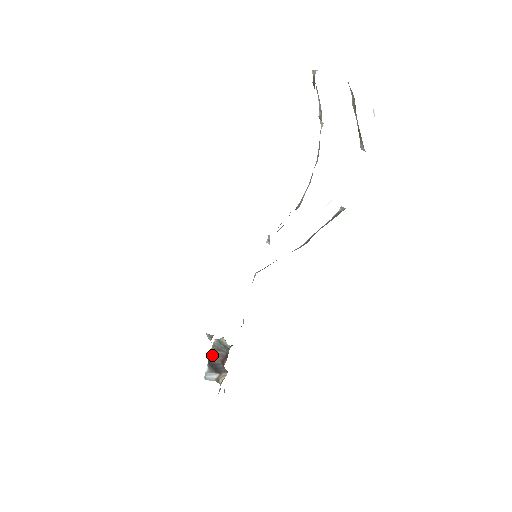
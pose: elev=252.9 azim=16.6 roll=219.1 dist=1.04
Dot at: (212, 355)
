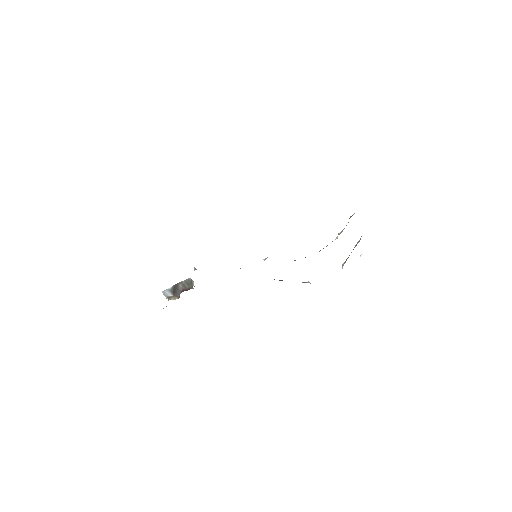
Dot at: (181, 283)
